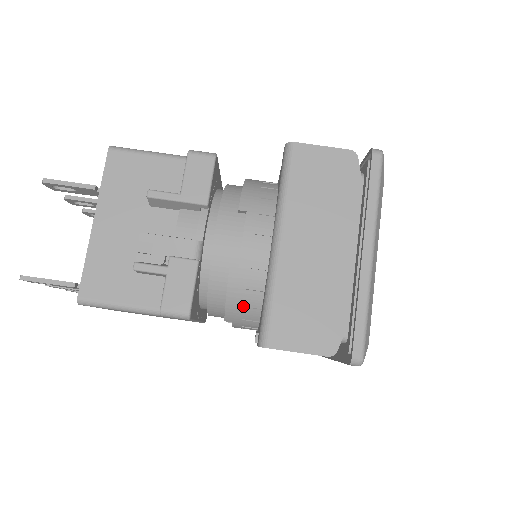
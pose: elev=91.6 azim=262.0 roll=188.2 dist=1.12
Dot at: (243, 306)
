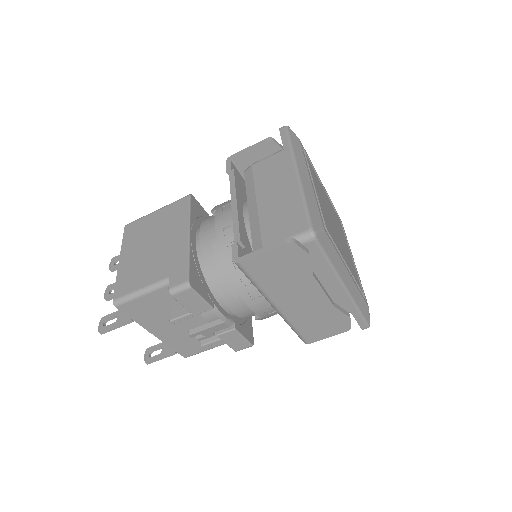
Dot at: occluded
